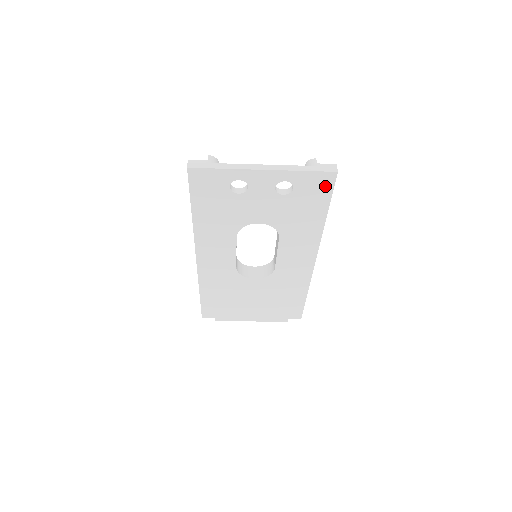
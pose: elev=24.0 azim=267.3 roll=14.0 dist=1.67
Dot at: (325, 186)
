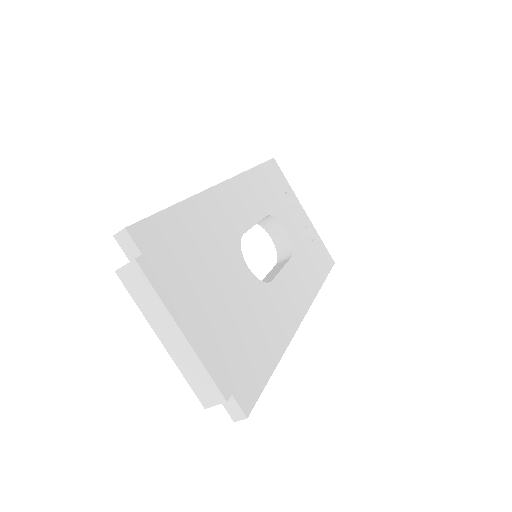
Dot at: (327, 262)
